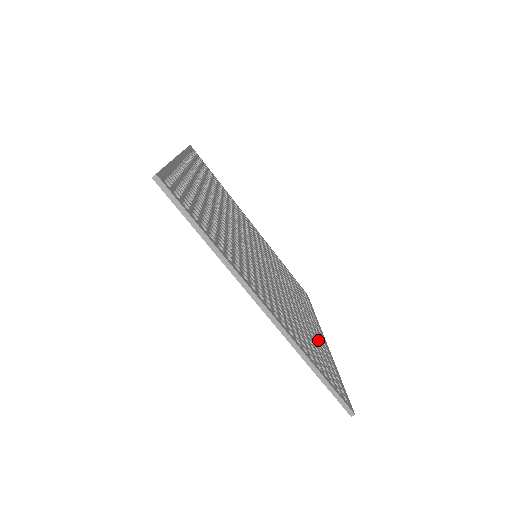
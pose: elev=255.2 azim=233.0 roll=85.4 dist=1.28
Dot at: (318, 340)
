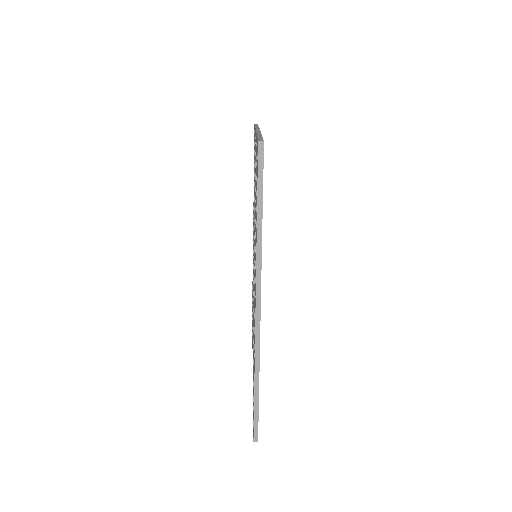
Dot at: occluded
